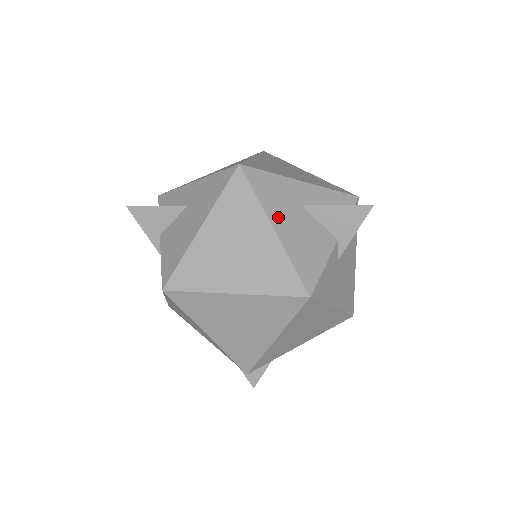
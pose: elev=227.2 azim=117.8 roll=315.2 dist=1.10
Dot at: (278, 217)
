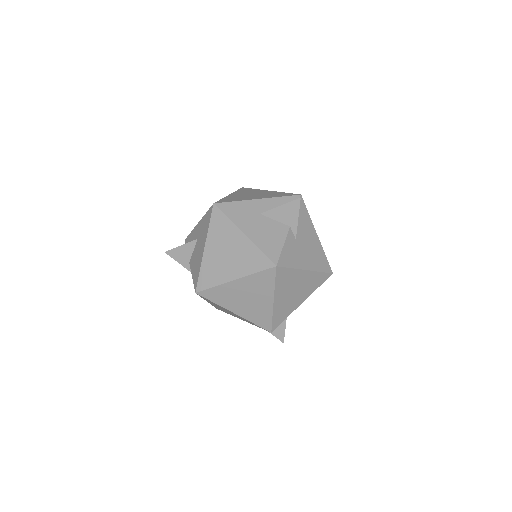
Dot at: (245, 226)
